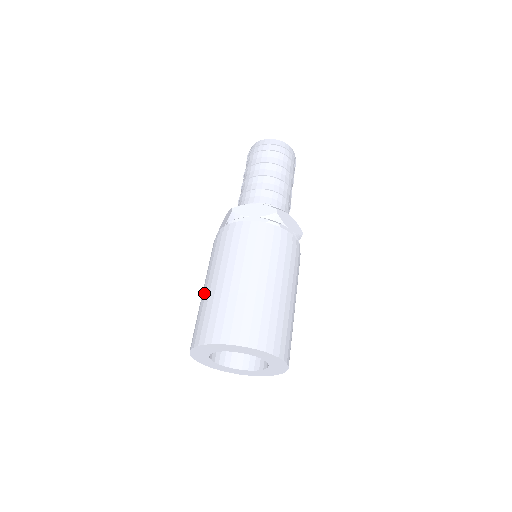
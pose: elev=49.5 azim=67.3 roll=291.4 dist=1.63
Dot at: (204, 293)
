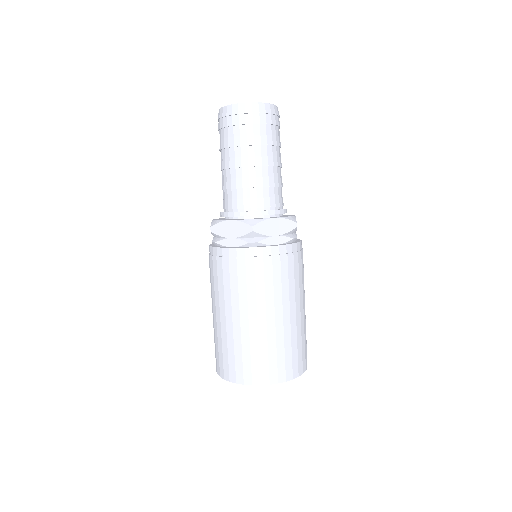
Dot at: occluded
